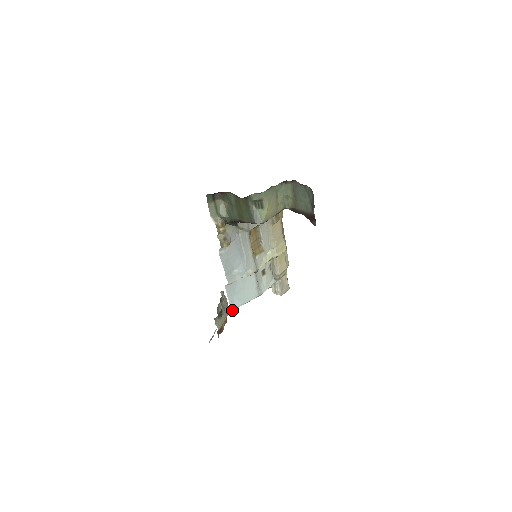
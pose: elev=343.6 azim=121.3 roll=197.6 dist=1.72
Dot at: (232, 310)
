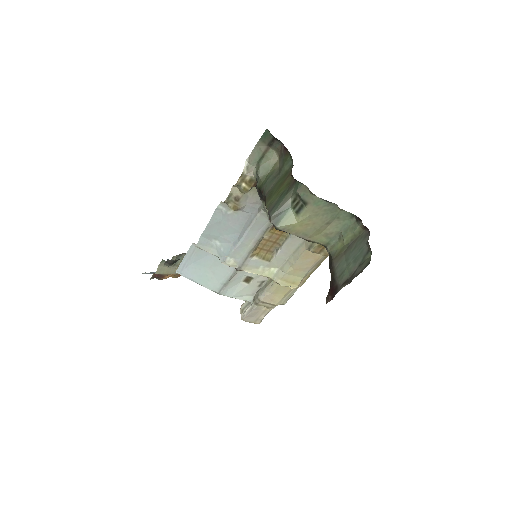
Dot at: (177, 272)
